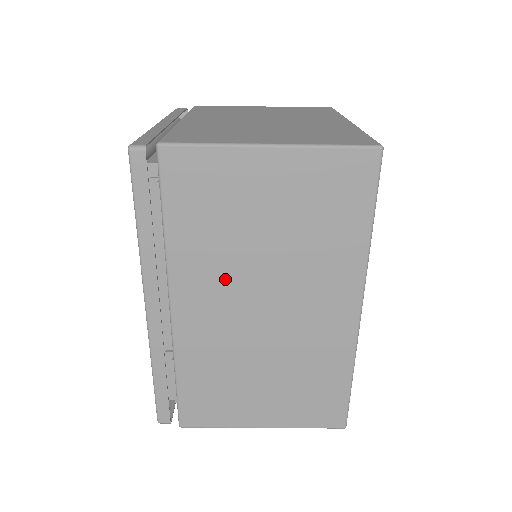
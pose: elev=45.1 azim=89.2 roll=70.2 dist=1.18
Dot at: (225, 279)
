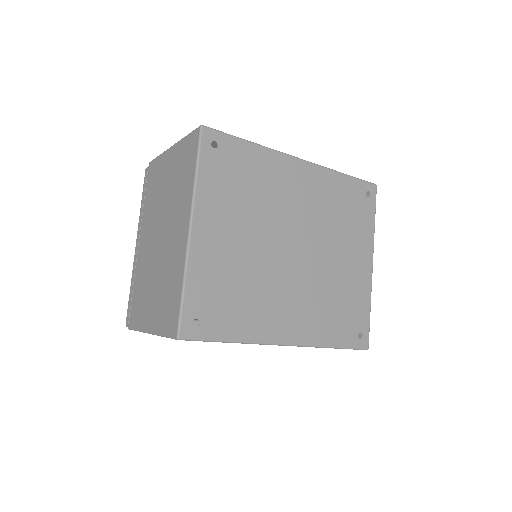
Dot at: occluded
